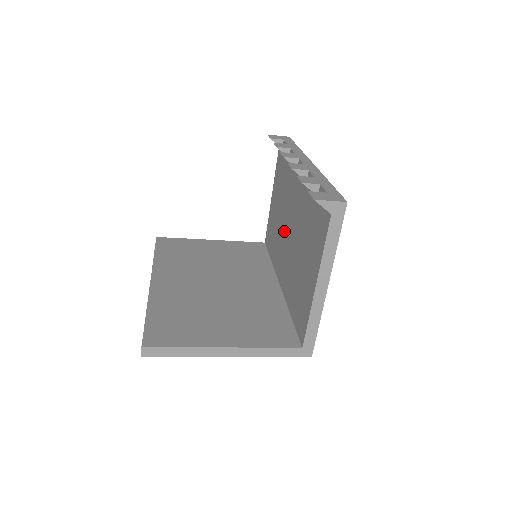
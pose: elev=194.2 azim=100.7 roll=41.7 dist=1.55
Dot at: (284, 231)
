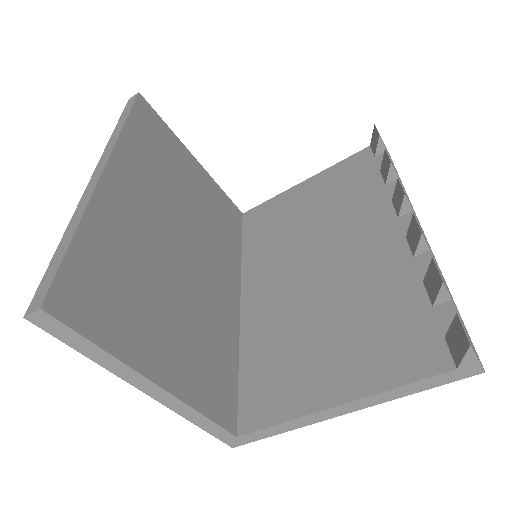
Dot at: (303, 252)
